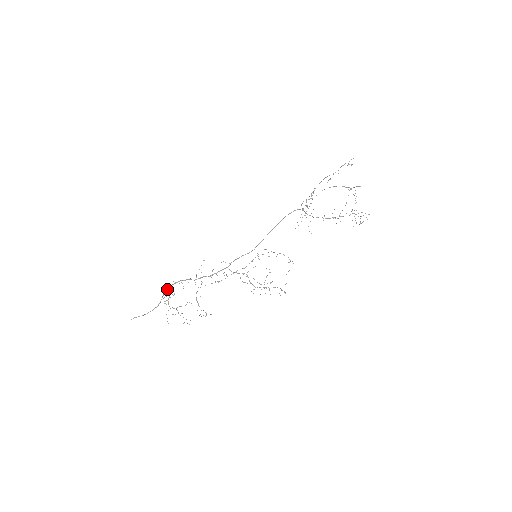
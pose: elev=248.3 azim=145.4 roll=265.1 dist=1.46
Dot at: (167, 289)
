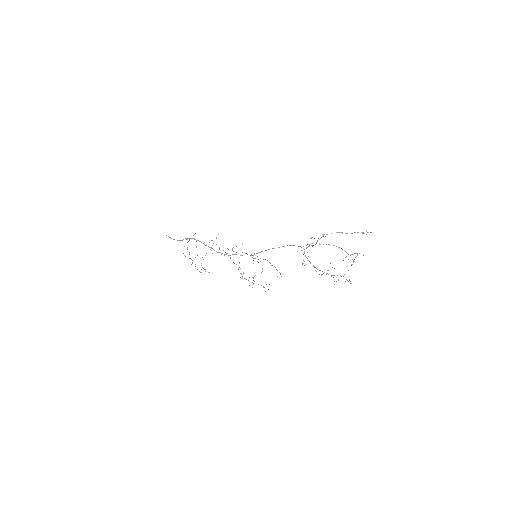
Dot at: (187, 238)
